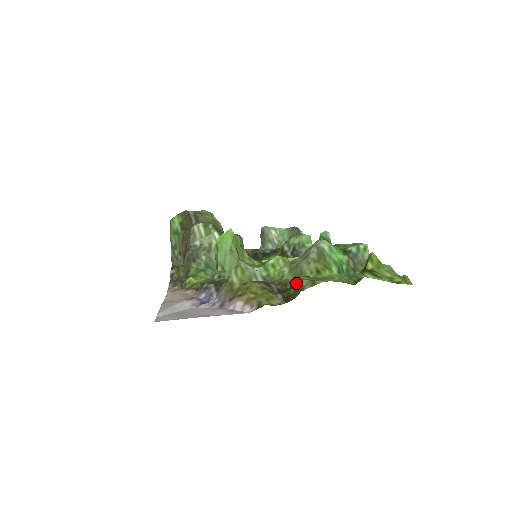
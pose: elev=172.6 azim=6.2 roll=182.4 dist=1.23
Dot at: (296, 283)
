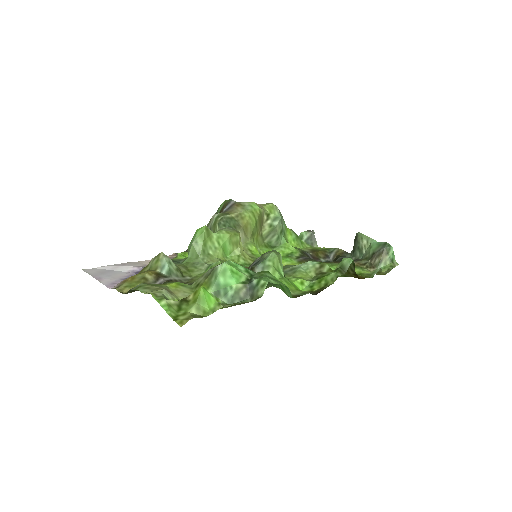
Dot at: occluded
